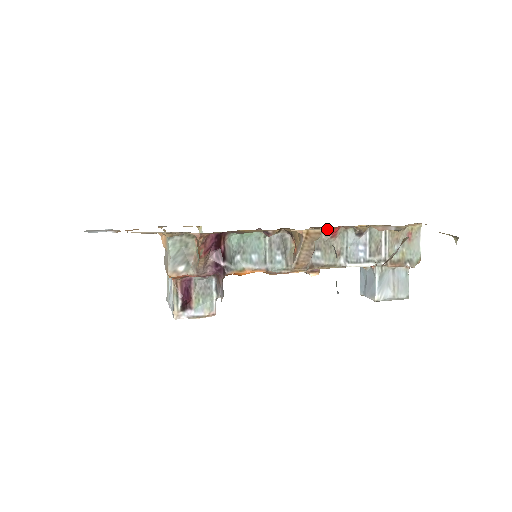
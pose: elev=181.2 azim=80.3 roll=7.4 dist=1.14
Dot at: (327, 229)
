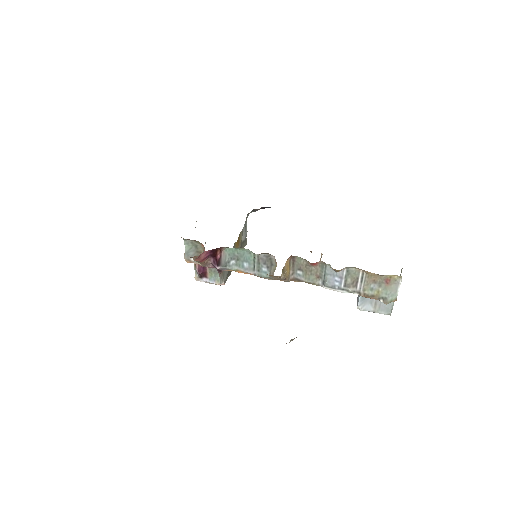
Dot at: occluded
